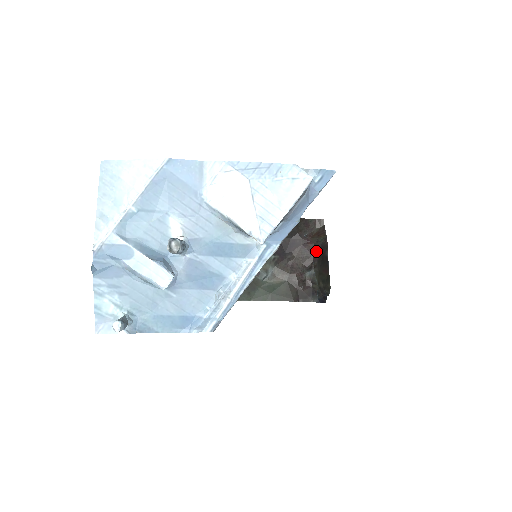
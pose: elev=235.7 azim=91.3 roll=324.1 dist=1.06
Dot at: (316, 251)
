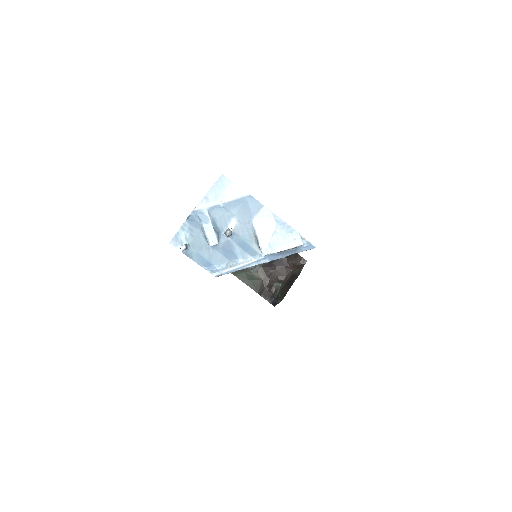
Dot at: (290, 275)
